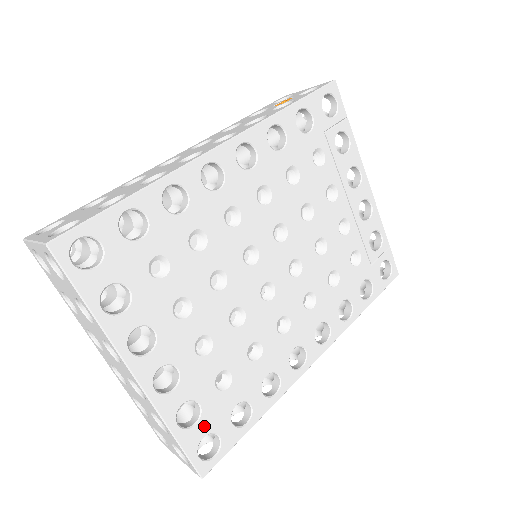
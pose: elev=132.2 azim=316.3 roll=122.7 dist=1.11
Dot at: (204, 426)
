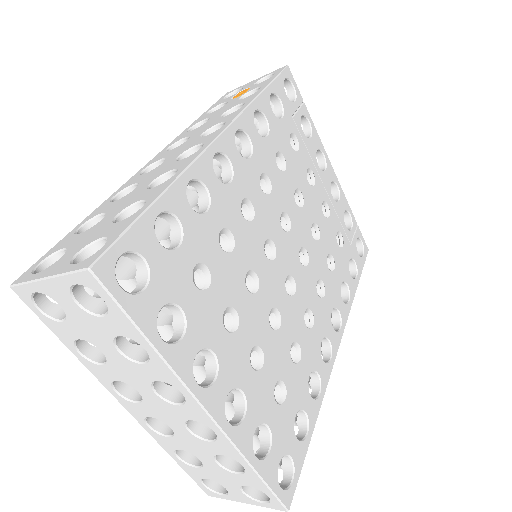
Dot at: (277, 450)
